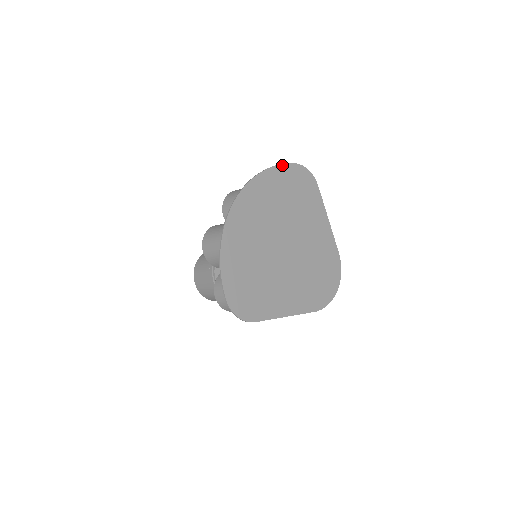
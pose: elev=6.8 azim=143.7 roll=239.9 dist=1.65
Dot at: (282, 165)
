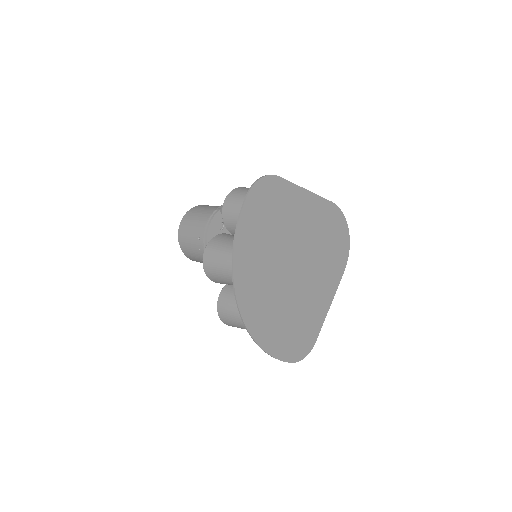
Dot at: (241, 215)
